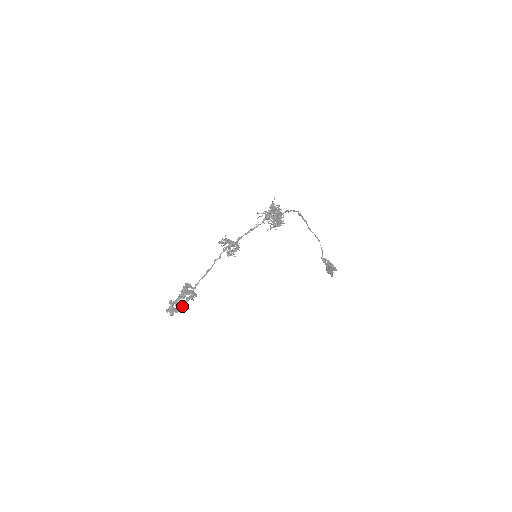
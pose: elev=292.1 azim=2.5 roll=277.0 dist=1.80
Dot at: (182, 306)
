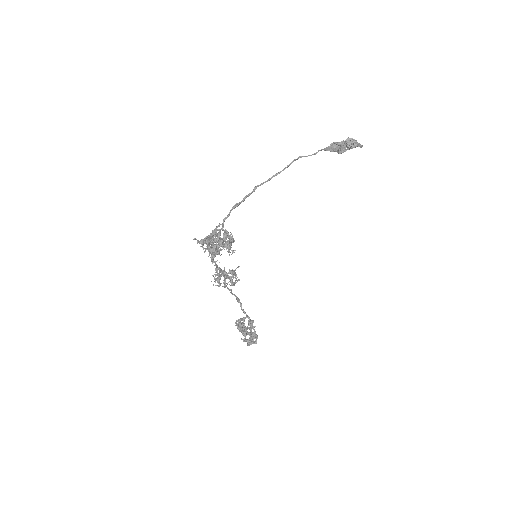
Dot at: (254, 334)
